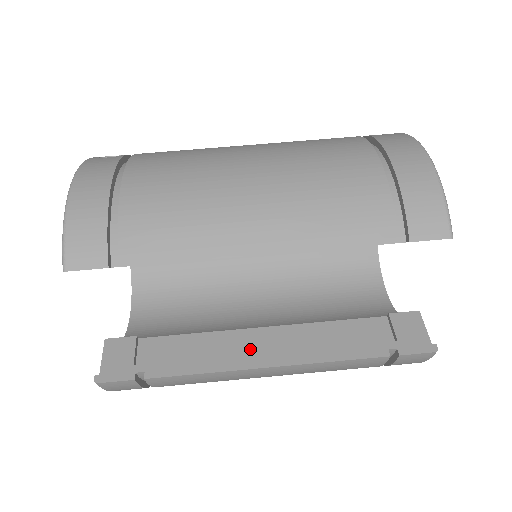
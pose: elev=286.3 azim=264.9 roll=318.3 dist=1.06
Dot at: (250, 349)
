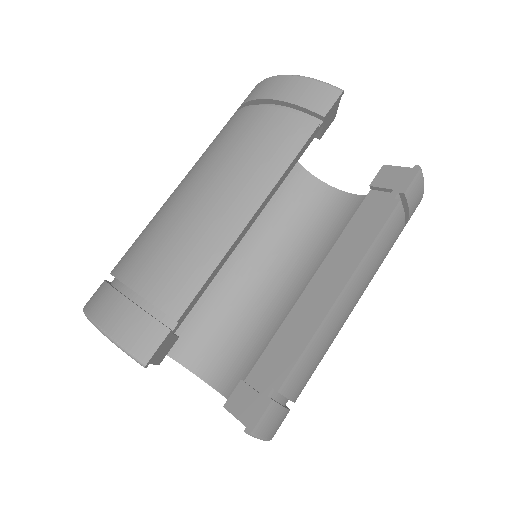
Dot at: (319, 299)
